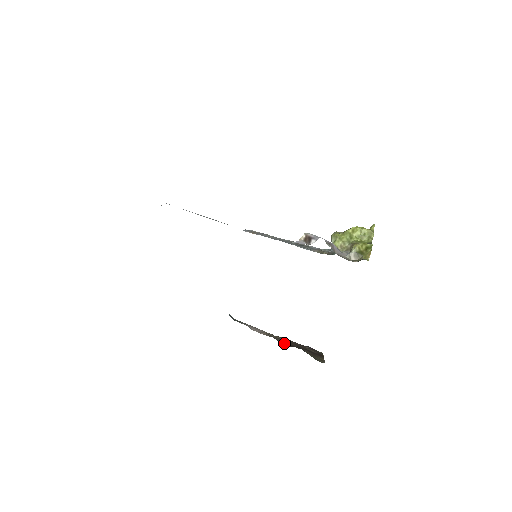
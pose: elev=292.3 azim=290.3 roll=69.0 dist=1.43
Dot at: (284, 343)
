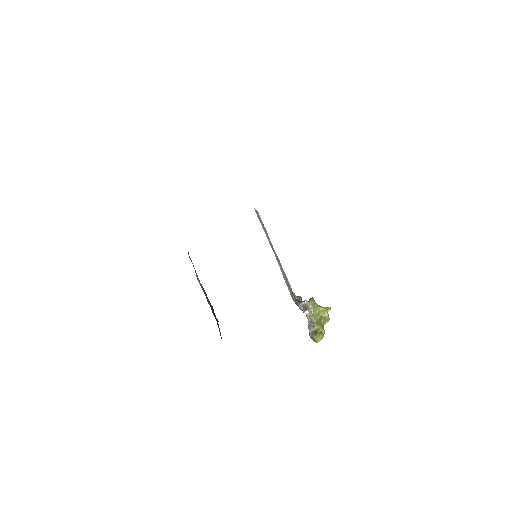
Dot at: occluded
